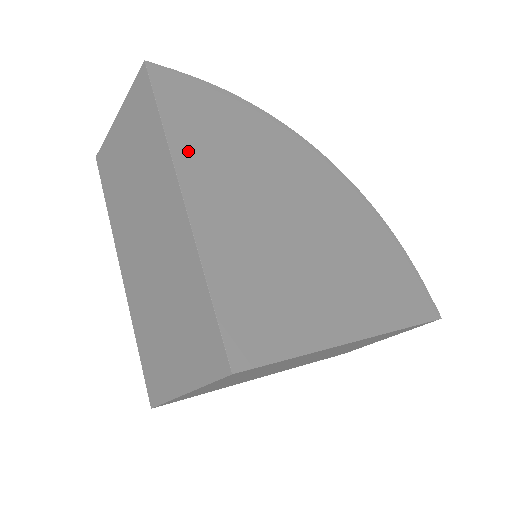
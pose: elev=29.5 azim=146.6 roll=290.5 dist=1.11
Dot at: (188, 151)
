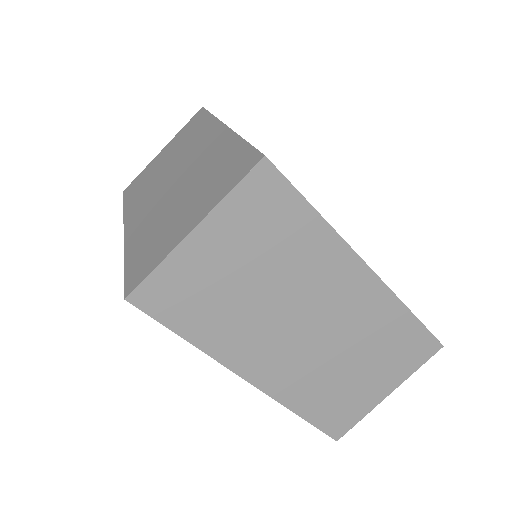
Dot at: occluded
